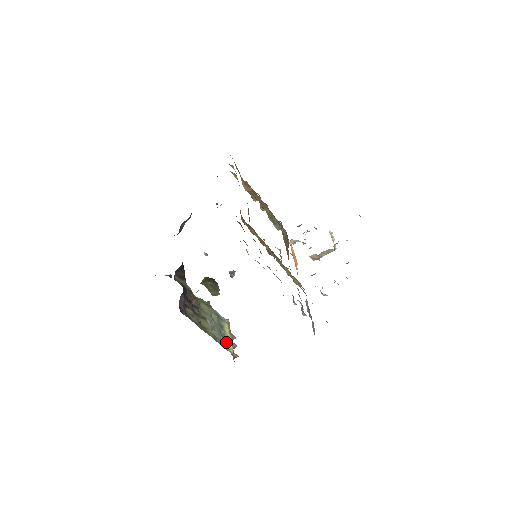
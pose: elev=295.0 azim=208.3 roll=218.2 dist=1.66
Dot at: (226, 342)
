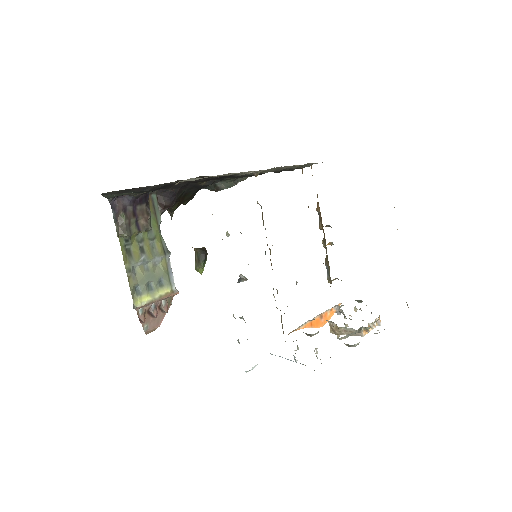
Dot at: (144, 294)
